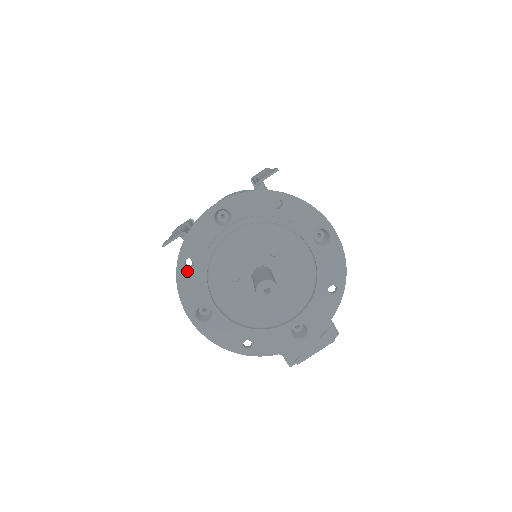
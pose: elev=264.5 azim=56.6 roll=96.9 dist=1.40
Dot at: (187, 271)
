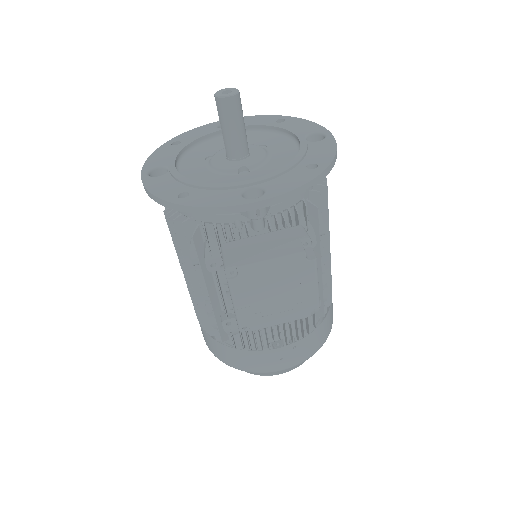
Dot at: (169, 147)
